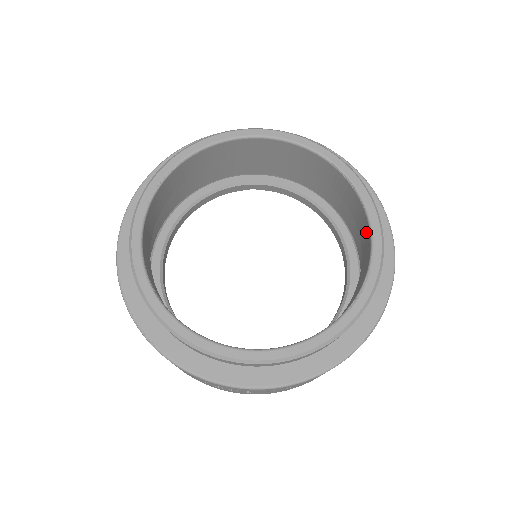
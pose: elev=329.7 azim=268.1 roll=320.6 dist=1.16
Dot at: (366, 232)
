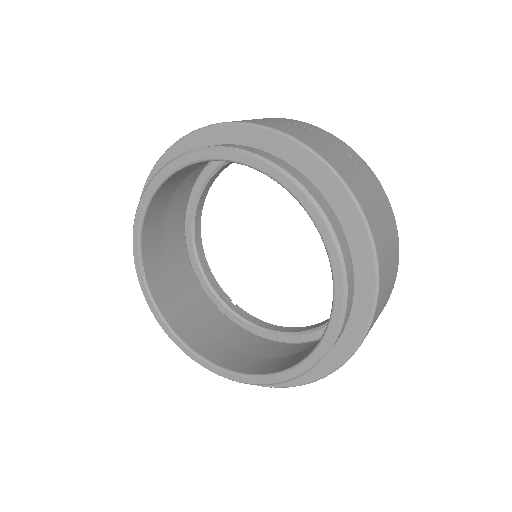
Dot at: occluded
